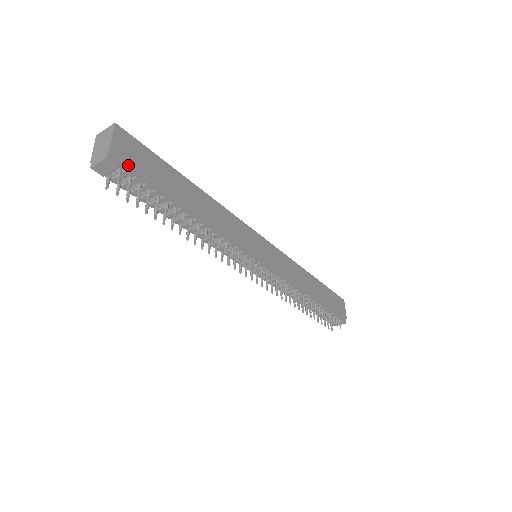
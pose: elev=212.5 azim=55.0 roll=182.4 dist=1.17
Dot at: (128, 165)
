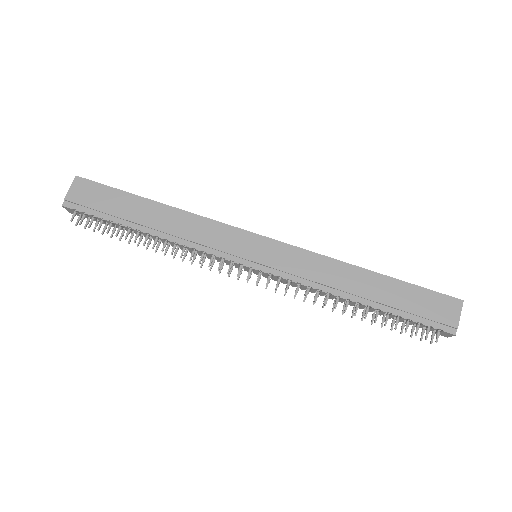
Dot at: (81, 205)
